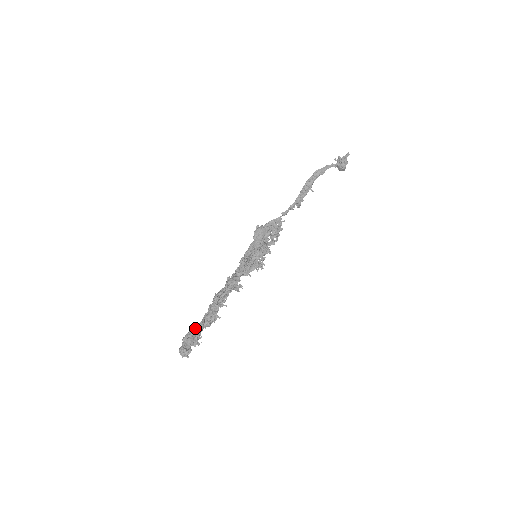
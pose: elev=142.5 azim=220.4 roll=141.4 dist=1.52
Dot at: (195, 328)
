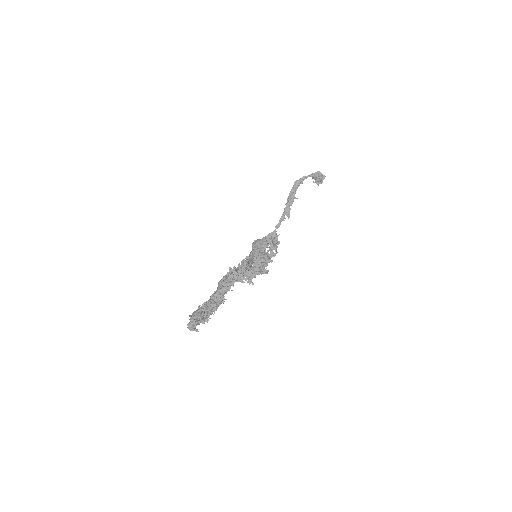
Dot at: (202, 306)
